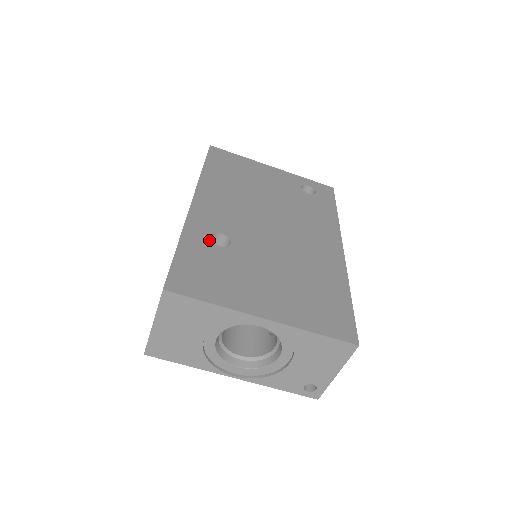
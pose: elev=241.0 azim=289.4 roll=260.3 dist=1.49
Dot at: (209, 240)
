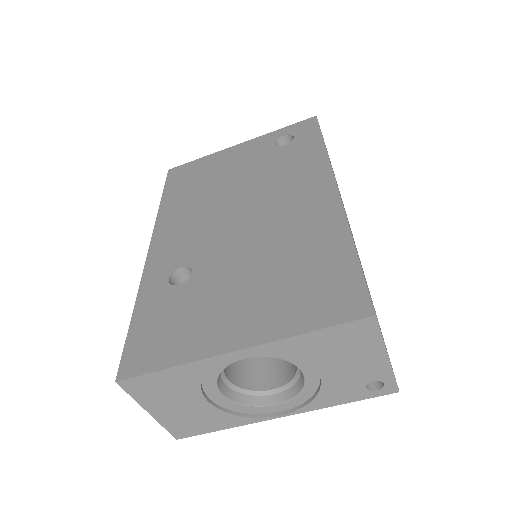
Dot at: (167, 285)
